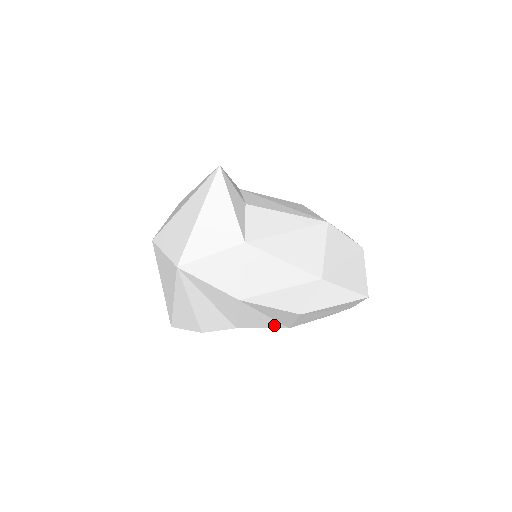
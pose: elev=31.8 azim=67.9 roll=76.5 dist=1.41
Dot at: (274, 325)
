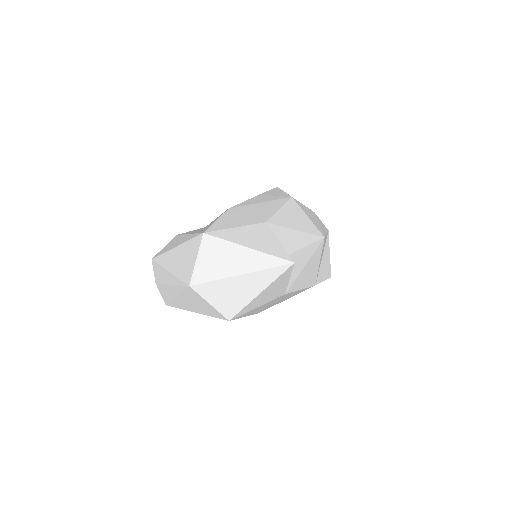
Dot at: occluded
